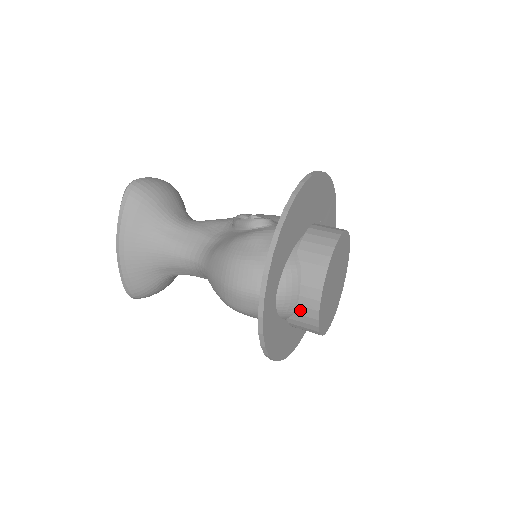
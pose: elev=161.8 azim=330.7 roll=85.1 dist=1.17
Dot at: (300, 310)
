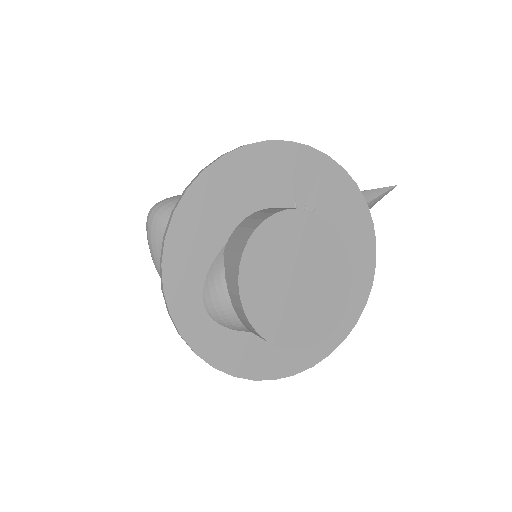
Dot at: (243, 322)
